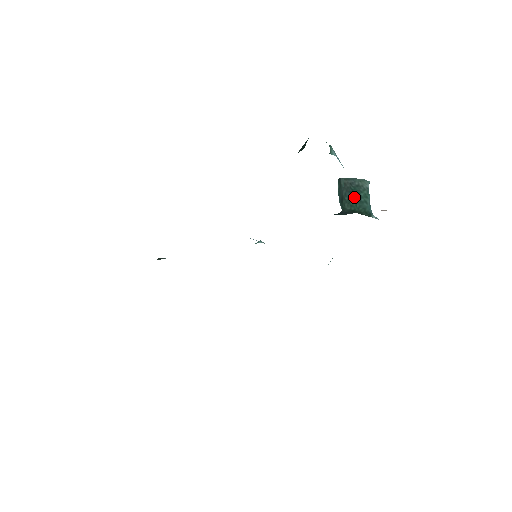
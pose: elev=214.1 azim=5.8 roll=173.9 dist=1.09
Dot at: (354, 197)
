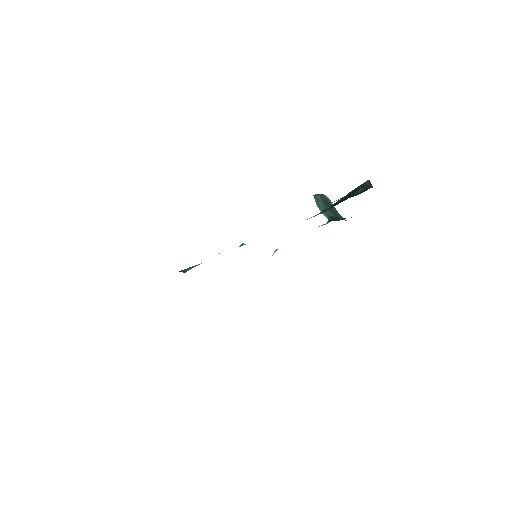
Dot at: (331, 208)
